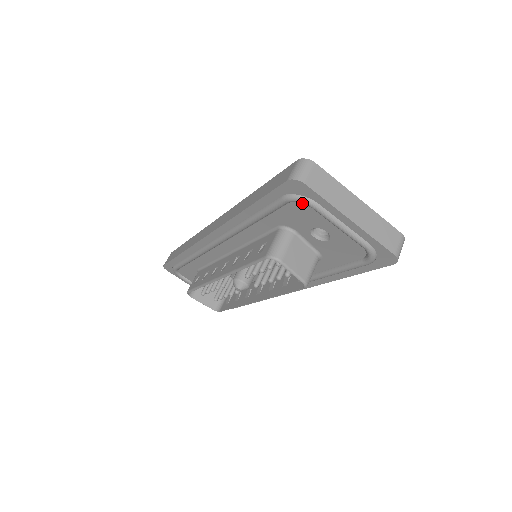
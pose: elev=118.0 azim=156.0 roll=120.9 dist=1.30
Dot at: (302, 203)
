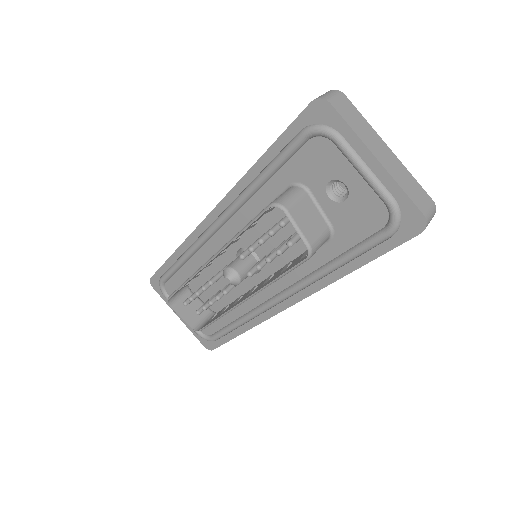
Dot at: (323, 138)
